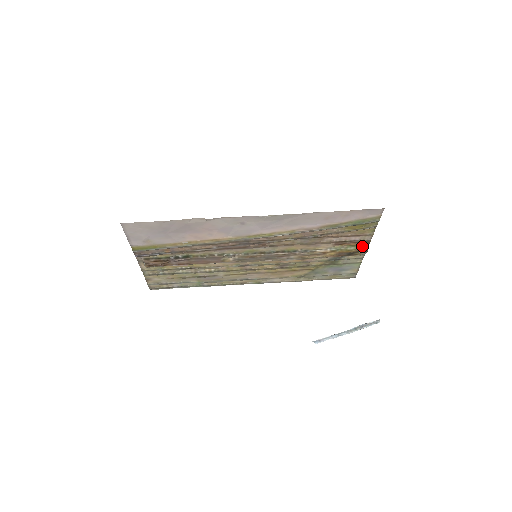
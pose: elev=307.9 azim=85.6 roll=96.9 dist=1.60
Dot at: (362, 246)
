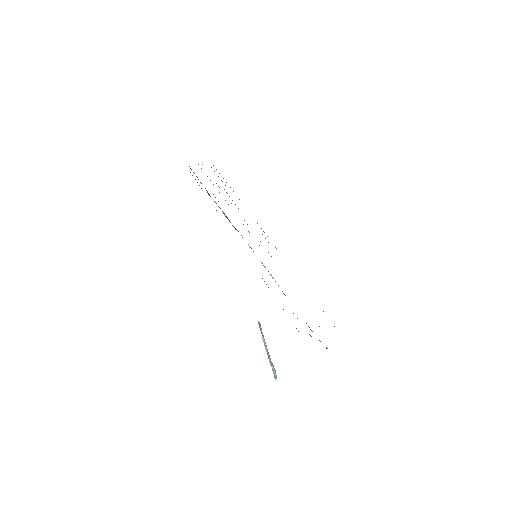
Dot at: occluded
